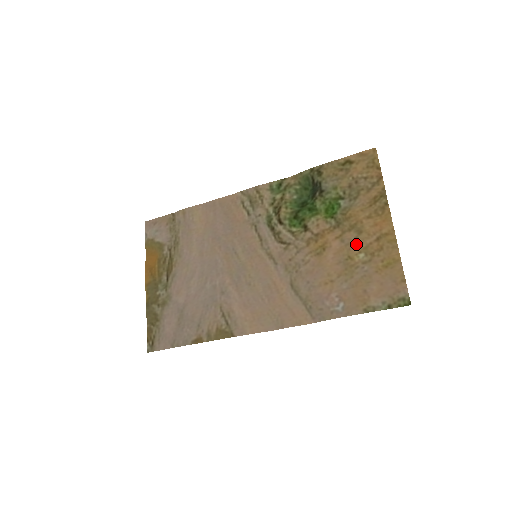
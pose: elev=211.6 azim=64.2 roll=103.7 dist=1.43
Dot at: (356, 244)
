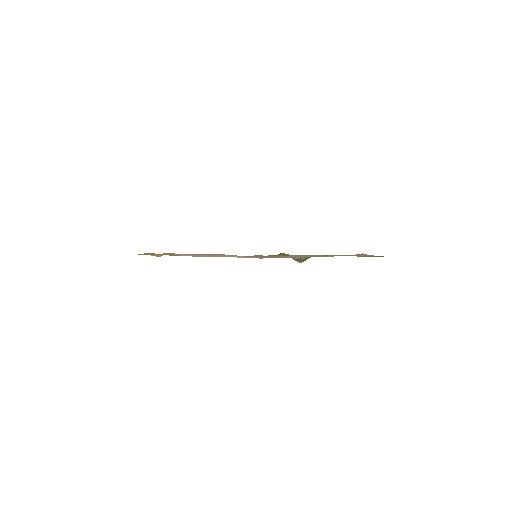
Dot at: occluded
